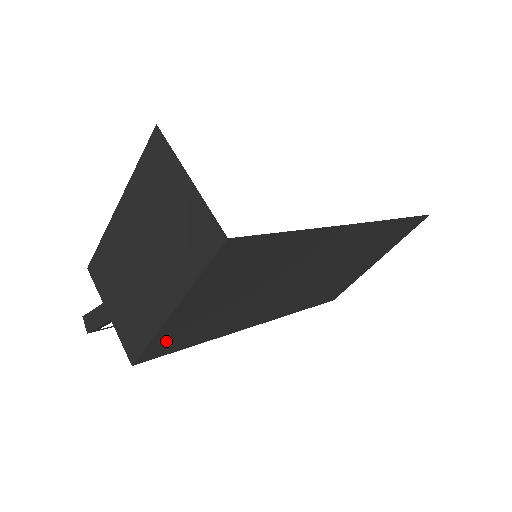
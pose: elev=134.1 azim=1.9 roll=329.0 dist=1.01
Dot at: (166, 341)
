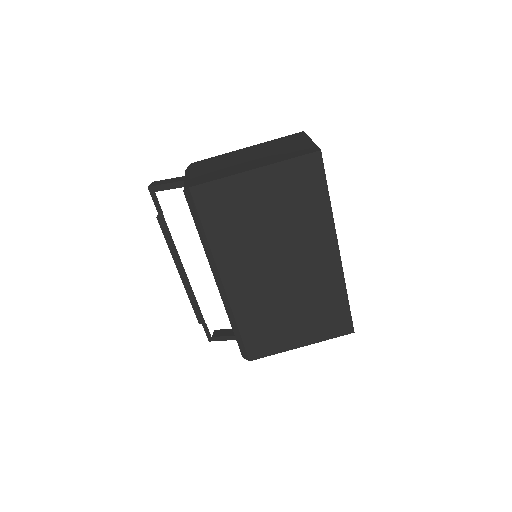
Dot at: (218, 195)
